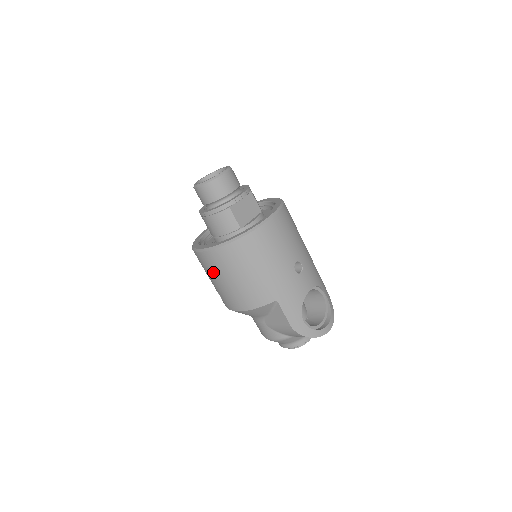
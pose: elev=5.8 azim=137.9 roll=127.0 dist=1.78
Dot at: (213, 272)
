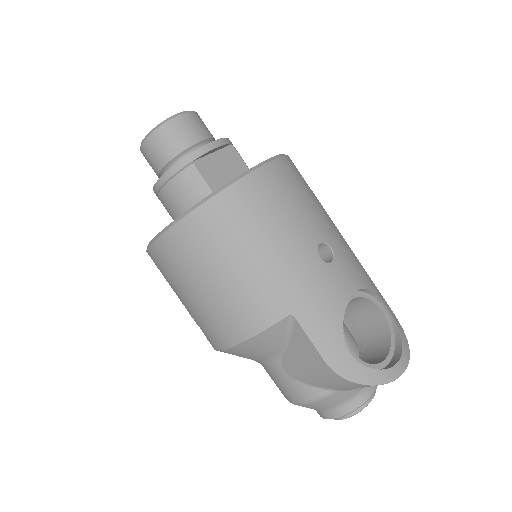
Dot at: (176, 279)
